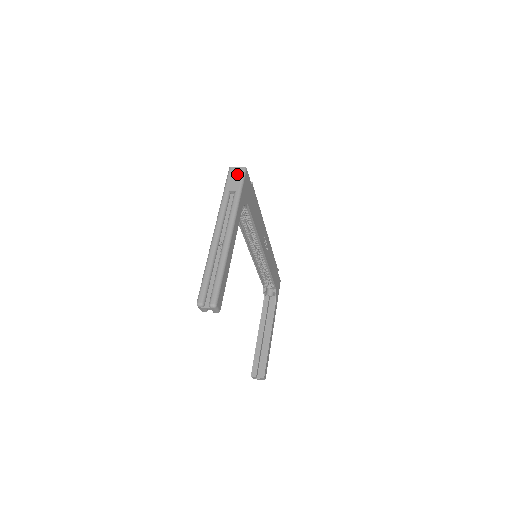
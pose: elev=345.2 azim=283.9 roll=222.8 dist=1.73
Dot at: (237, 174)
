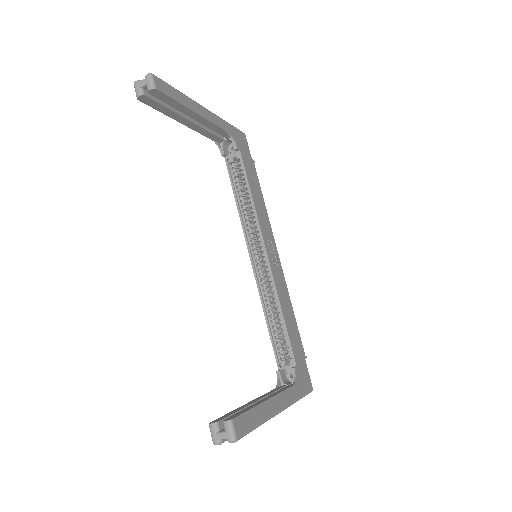
Dot at: occluded
